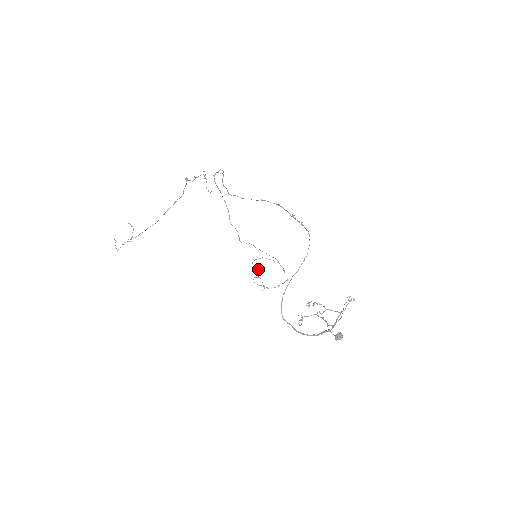
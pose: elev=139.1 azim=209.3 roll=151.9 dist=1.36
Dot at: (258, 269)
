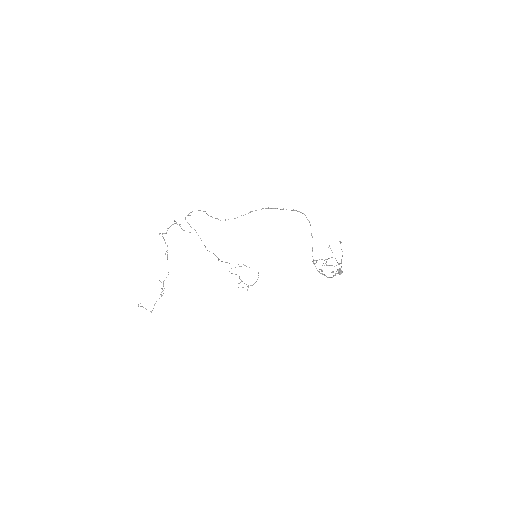
Dot at: occluded
